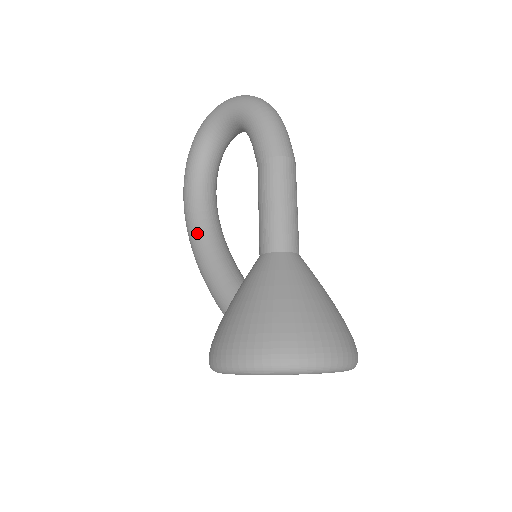
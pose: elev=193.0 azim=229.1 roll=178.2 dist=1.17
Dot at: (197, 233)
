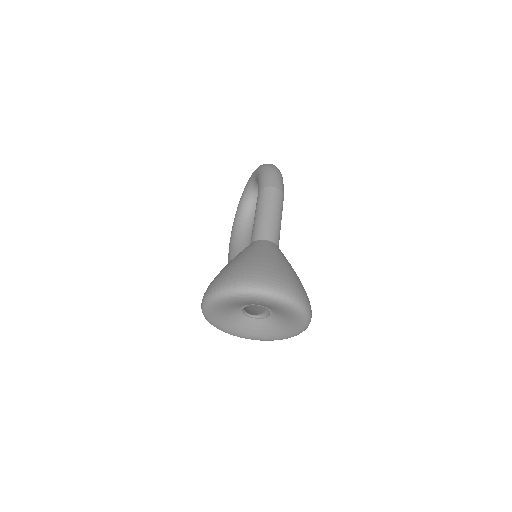
Dot at: (230, 255)
